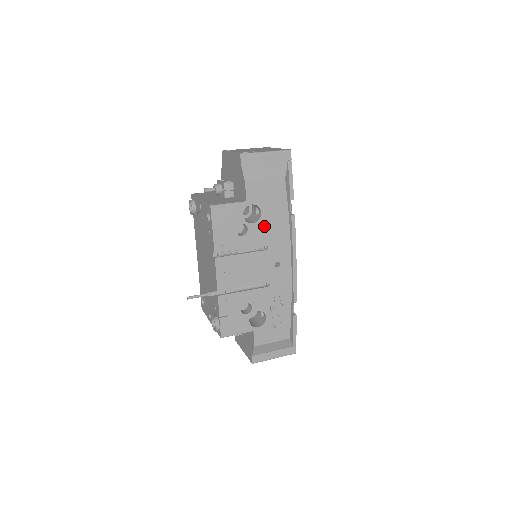
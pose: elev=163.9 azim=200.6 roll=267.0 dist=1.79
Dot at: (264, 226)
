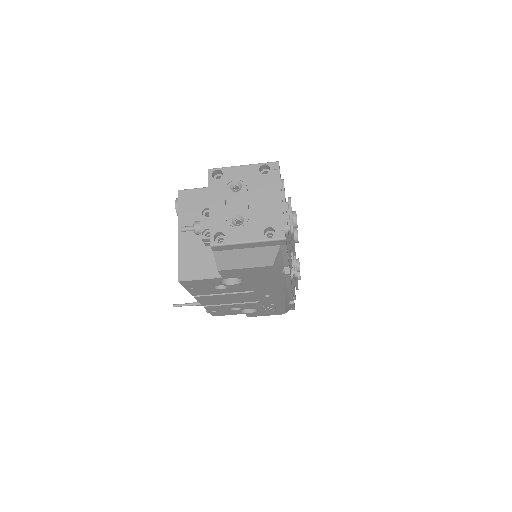
Dot at: (248, 284)
